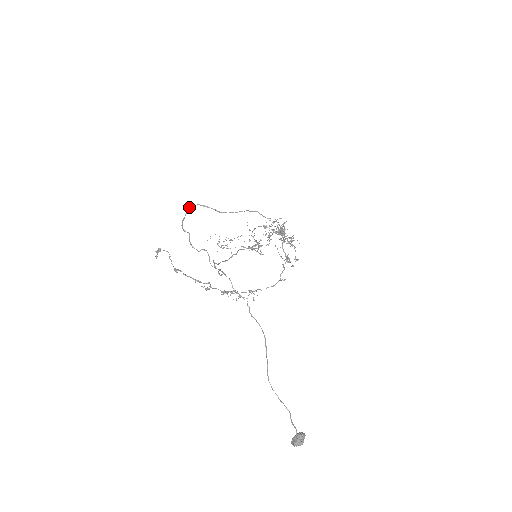
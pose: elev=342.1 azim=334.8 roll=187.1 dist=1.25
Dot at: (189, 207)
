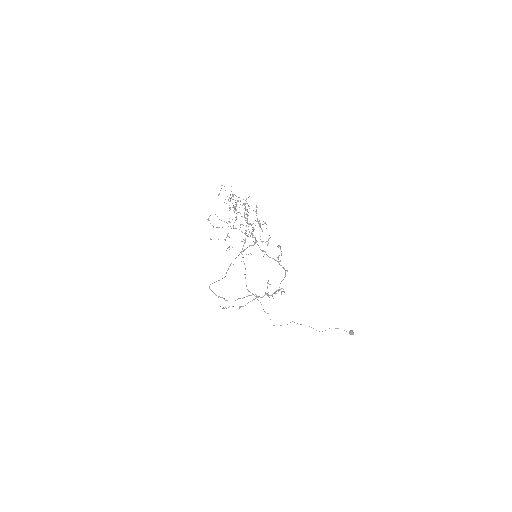
Dot at: (209, 288)
